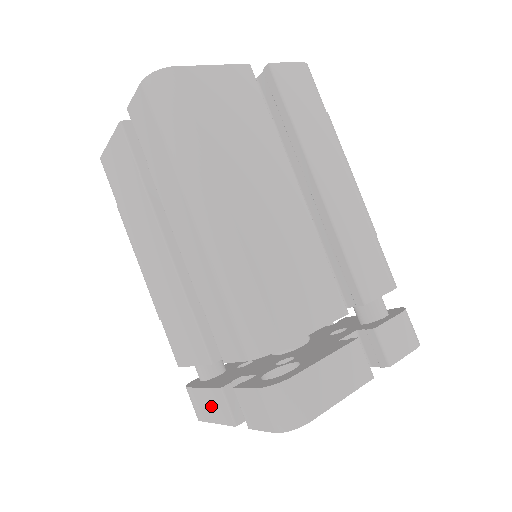
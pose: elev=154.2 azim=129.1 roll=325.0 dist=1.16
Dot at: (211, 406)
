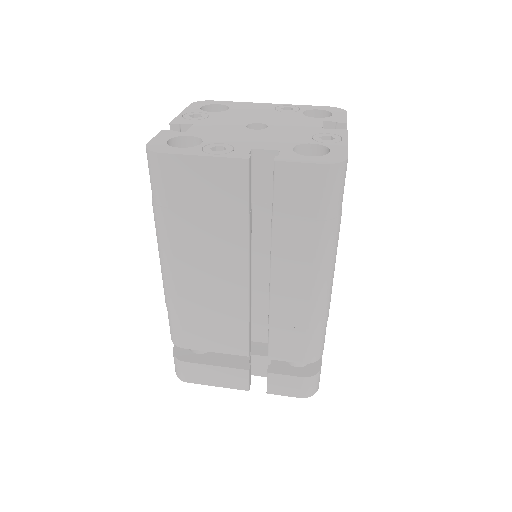
Dot at: occluded
